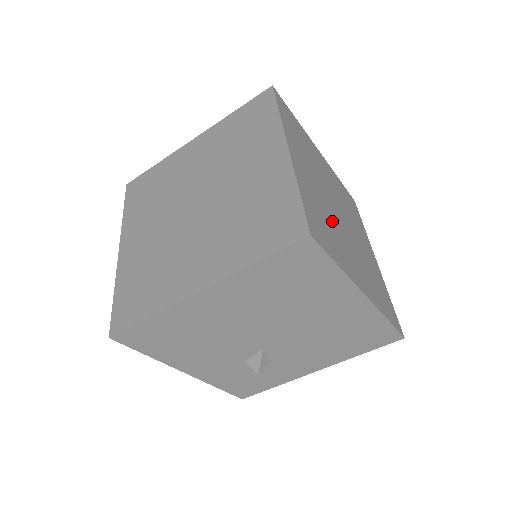
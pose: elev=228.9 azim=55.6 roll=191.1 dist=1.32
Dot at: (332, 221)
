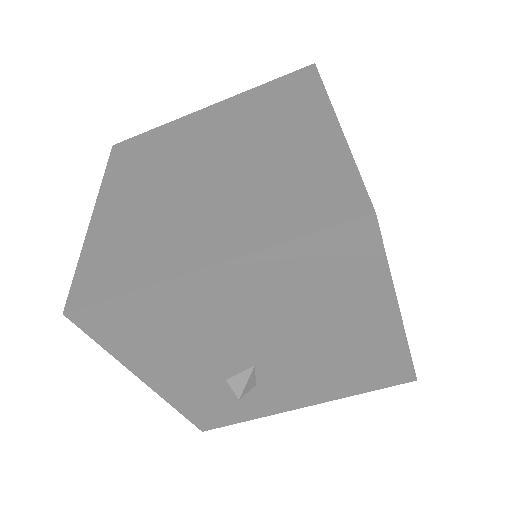
Dot at: occluded
